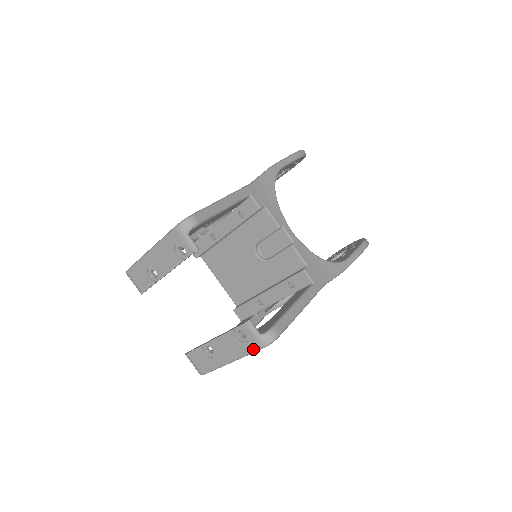
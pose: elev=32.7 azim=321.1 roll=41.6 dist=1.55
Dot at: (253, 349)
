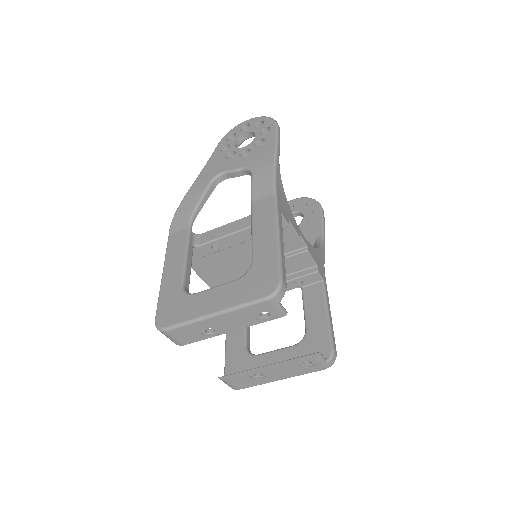
Dot at: (315, 371)
